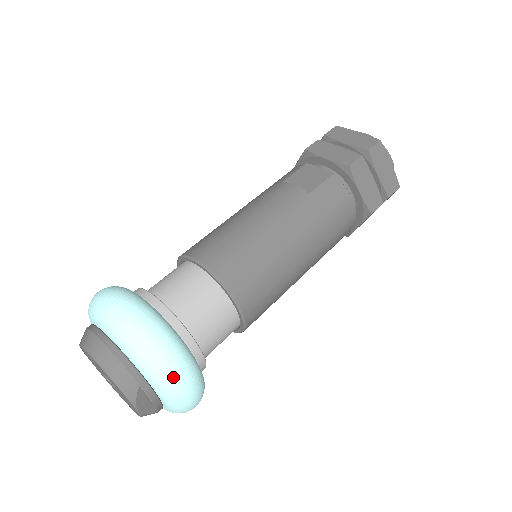
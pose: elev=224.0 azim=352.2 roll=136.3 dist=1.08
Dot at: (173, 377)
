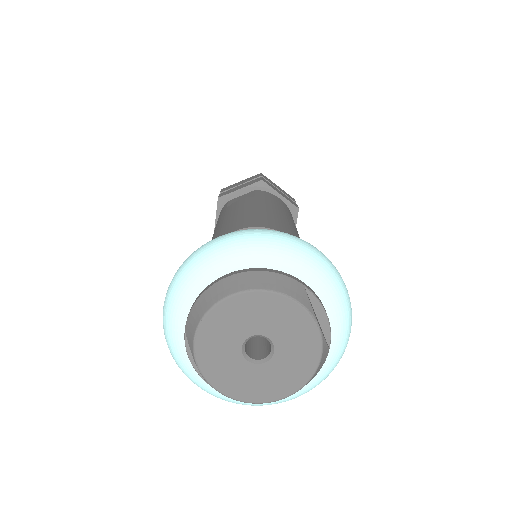
Dot at: (324, 258)
